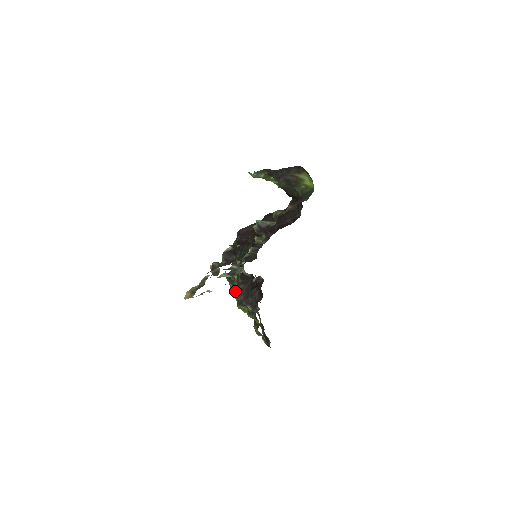
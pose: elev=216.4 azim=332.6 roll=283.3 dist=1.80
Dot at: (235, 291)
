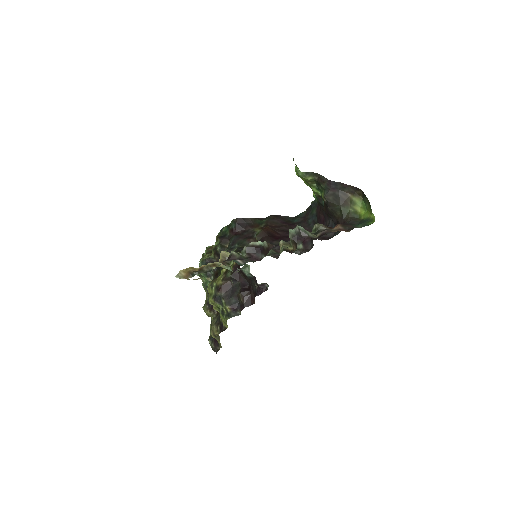
Dot at: (215, 283)
